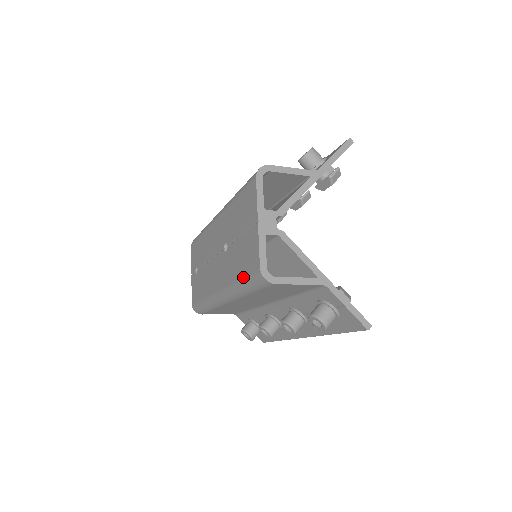
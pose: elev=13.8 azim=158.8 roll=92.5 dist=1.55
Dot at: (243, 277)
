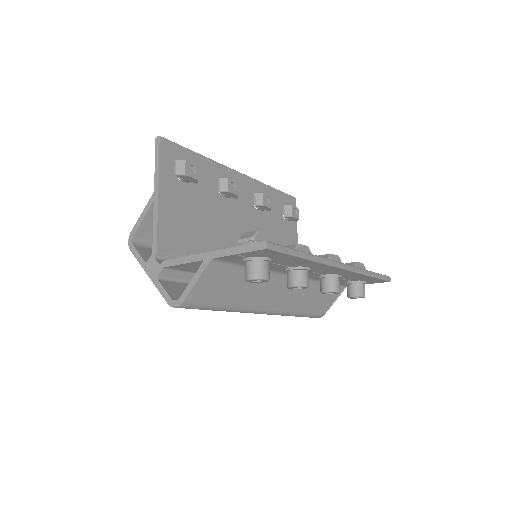
Dot at: occluded
